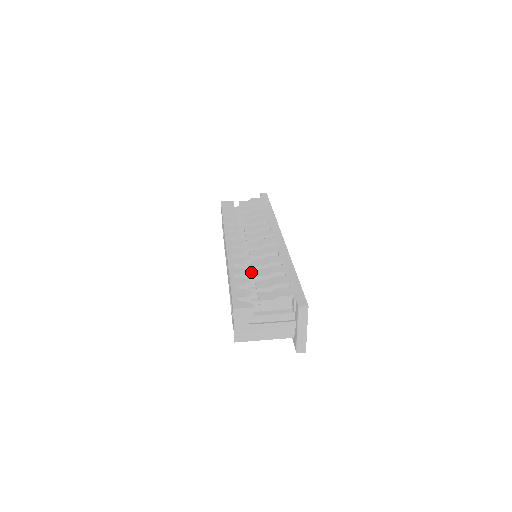
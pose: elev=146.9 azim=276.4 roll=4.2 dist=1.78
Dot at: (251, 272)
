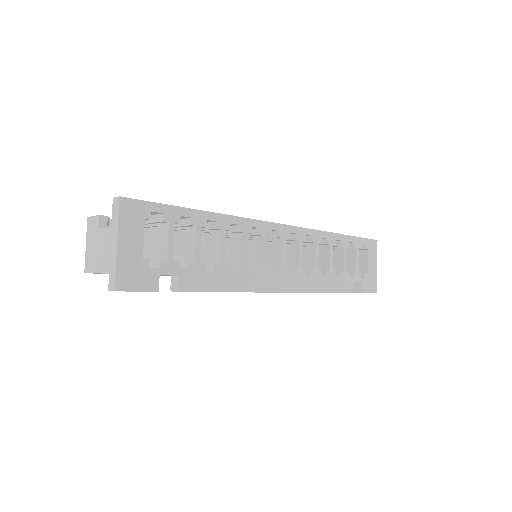
Dot at: occluded
